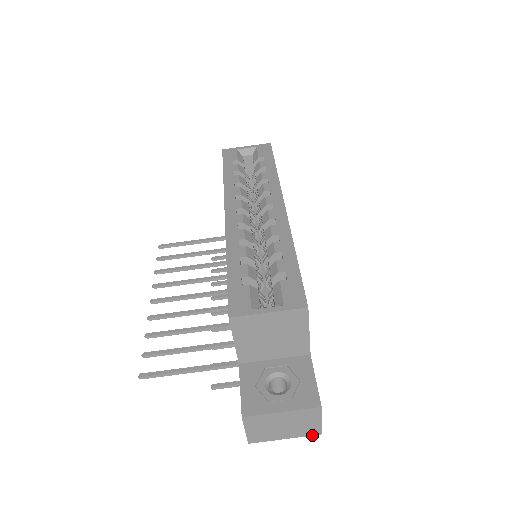
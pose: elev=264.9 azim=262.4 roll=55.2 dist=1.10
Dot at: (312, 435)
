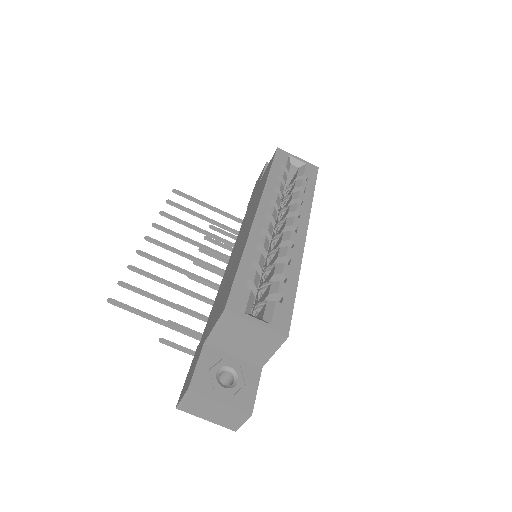
Dot at: (228, 428)
